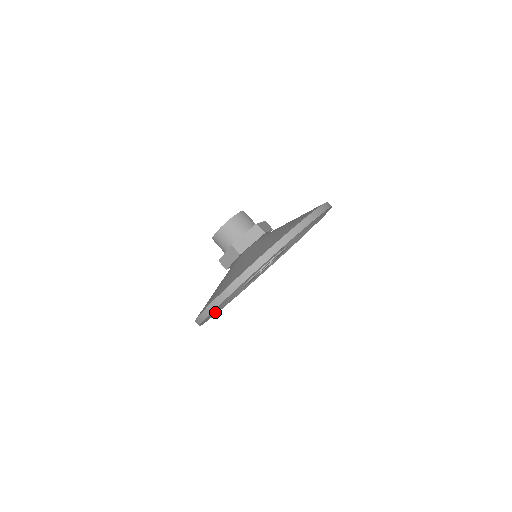
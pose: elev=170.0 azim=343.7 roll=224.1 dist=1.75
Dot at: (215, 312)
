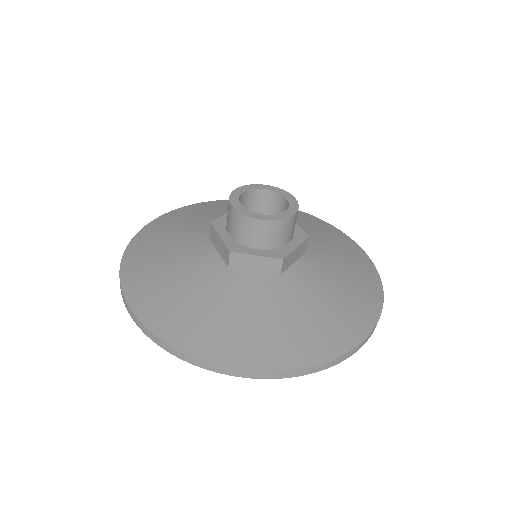
Dot at: occluded
